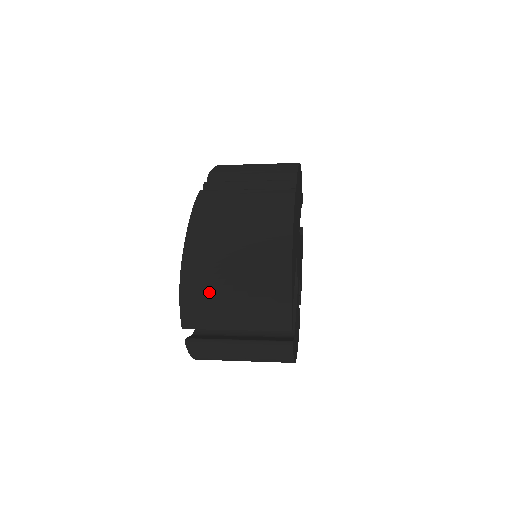
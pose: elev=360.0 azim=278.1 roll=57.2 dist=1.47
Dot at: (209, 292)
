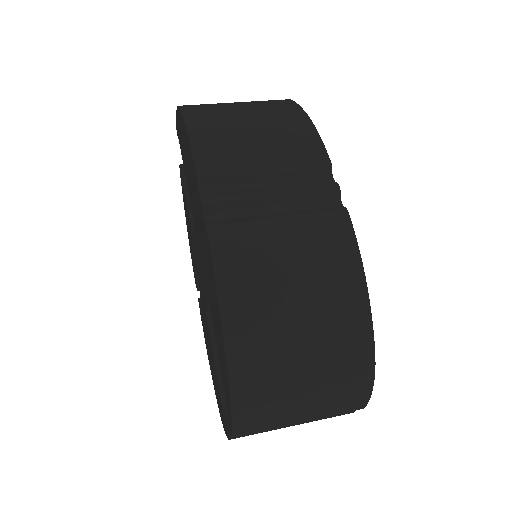
Dot at: (272, 405)
